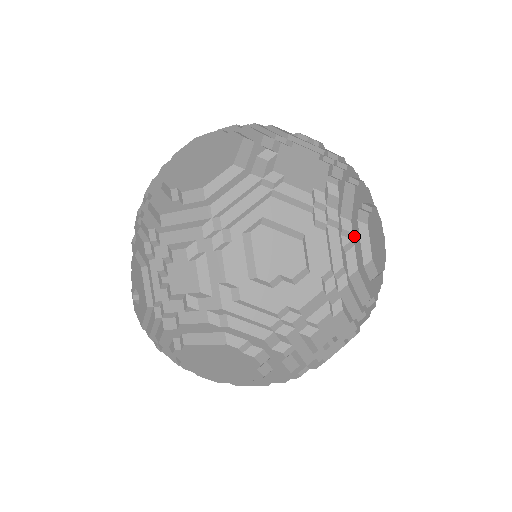
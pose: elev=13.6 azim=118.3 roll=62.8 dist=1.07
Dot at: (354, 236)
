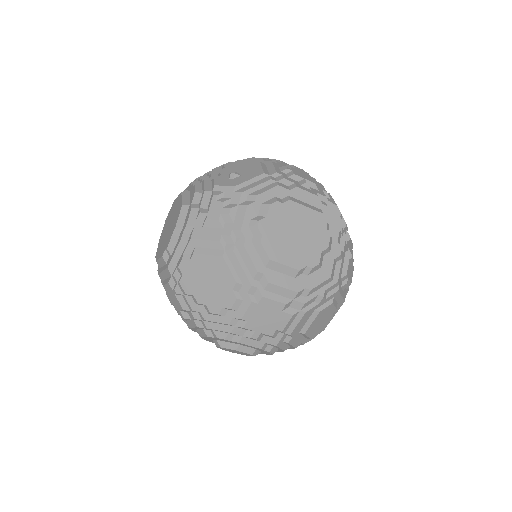
Dot at: occluded
